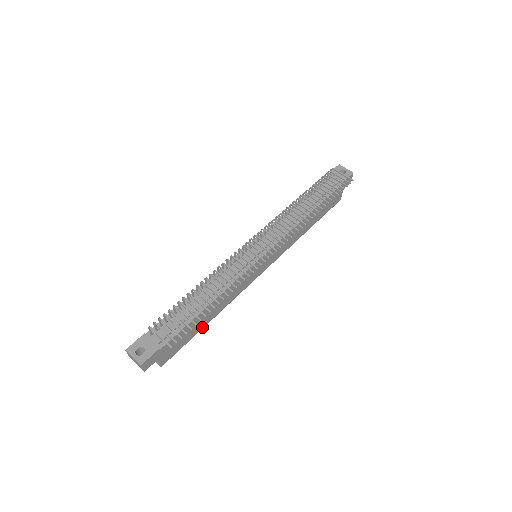
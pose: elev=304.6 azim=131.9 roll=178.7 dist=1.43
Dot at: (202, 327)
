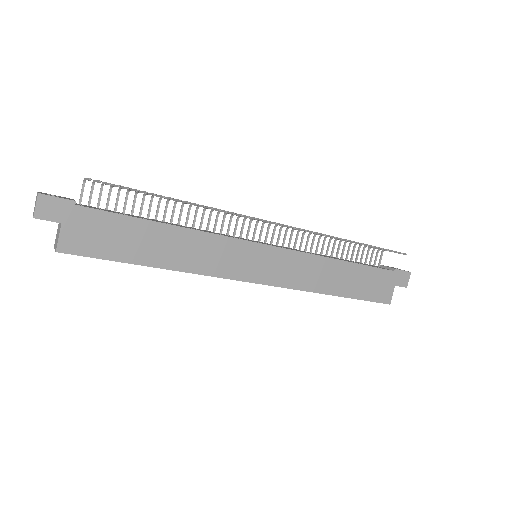
Dot at: (142, 262)
